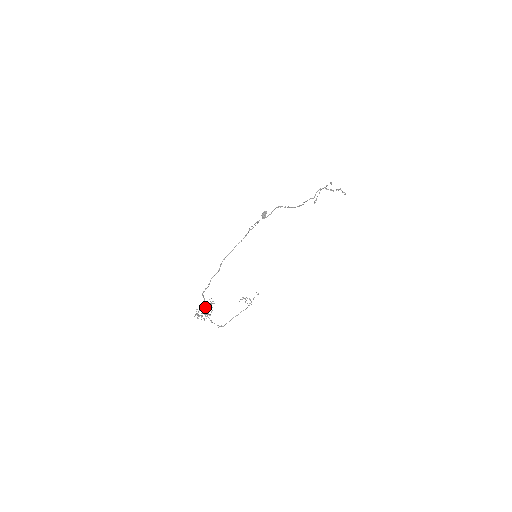
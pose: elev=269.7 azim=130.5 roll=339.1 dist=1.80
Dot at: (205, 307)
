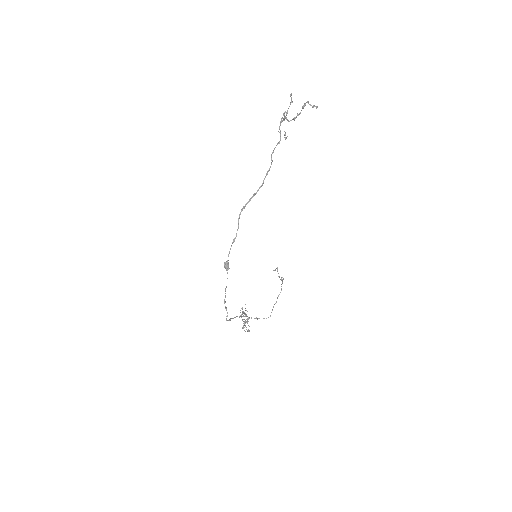
Dot at: (242, 320)
